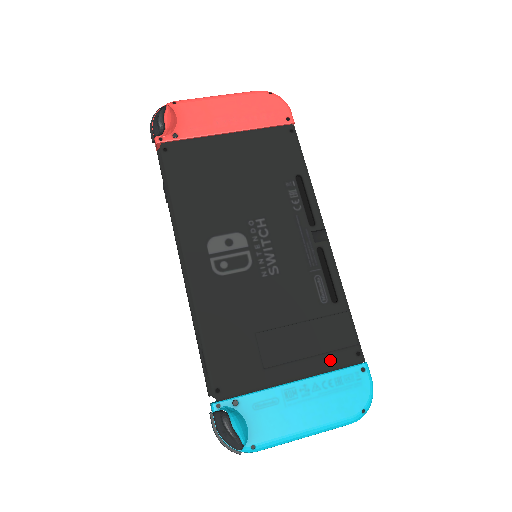
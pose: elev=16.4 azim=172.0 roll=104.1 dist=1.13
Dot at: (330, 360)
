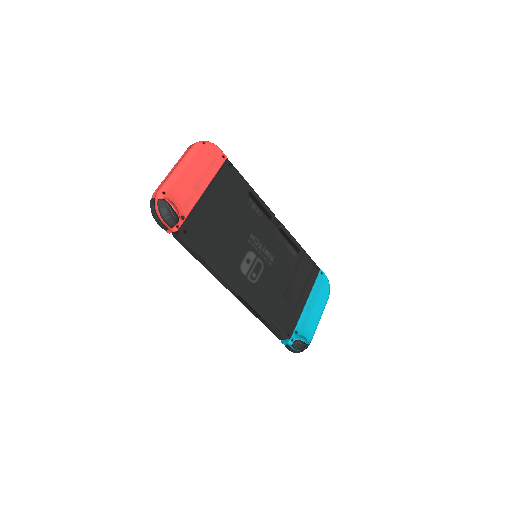
Dot at: (311, 281)
